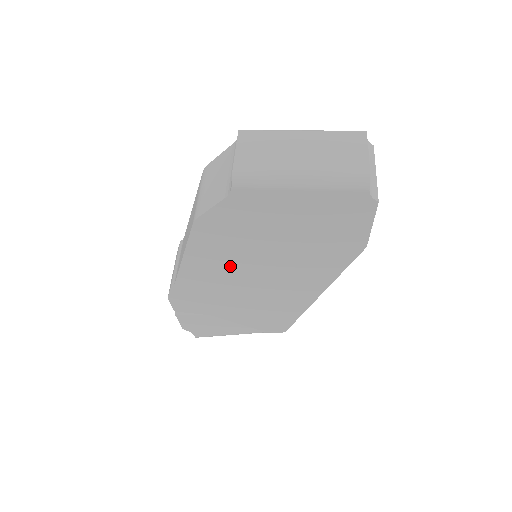
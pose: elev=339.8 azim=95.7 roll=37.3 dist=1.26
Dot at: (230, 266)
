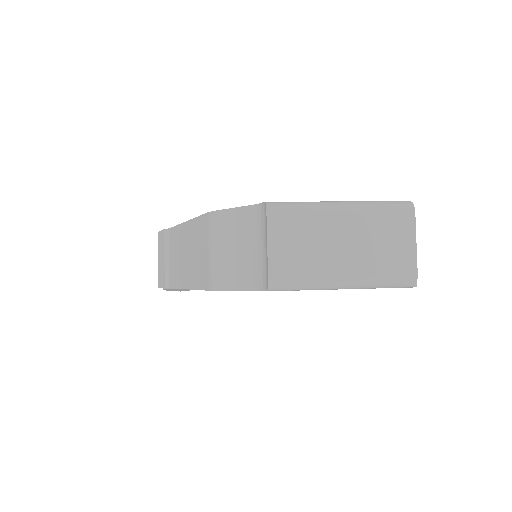
Dot at: occluded
